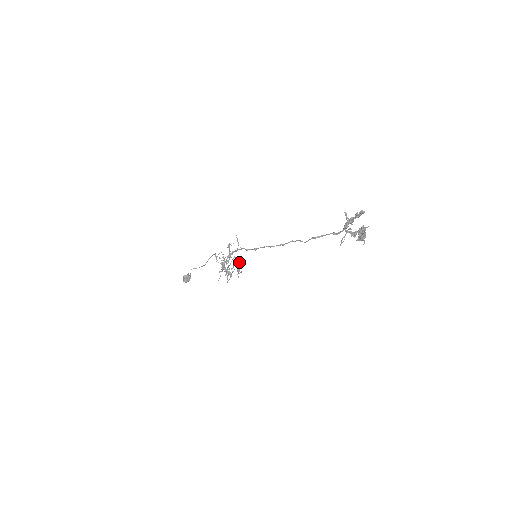
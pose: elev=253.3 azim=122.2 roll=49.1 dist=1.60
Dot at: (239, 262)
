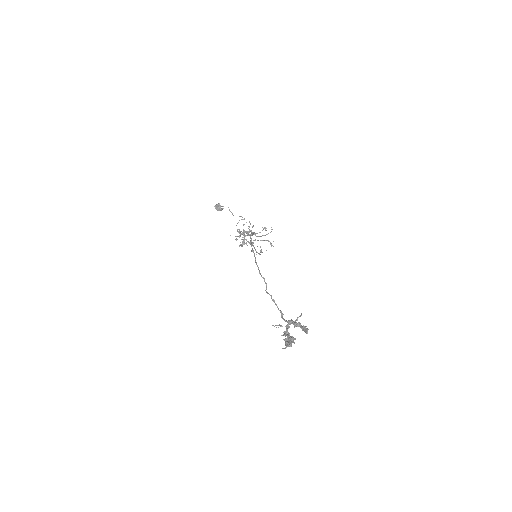
Dot at: occluded
